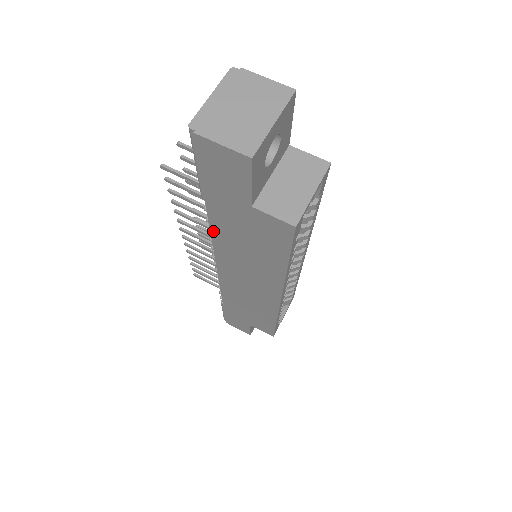
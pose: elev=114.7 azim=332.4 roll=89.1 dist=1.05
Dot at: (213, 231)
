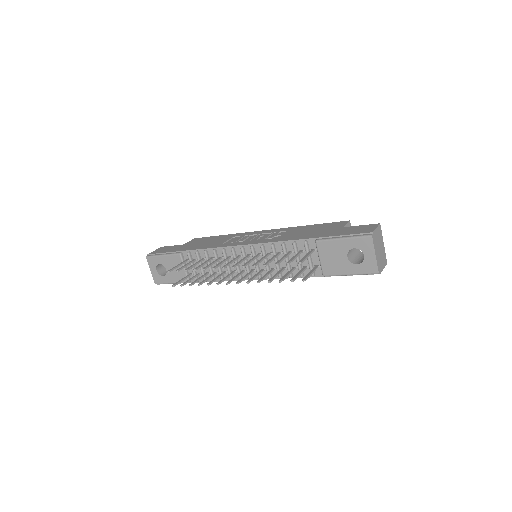
Dot at: (299, 277)
